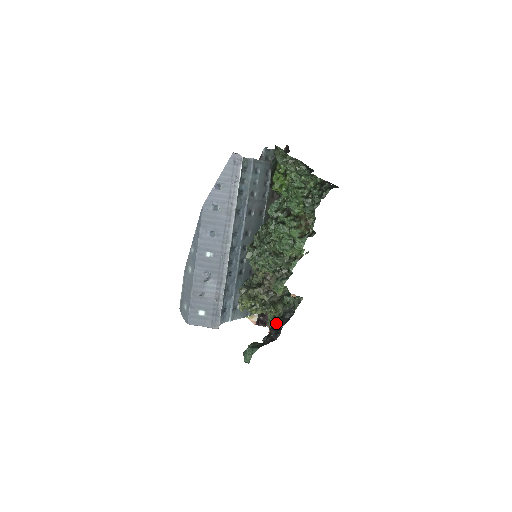
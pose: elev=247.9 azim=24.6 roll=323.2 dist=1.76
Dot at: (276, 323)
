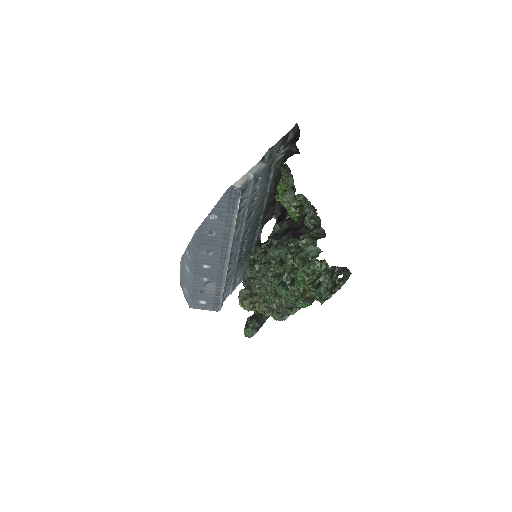
Dot at: occluded
